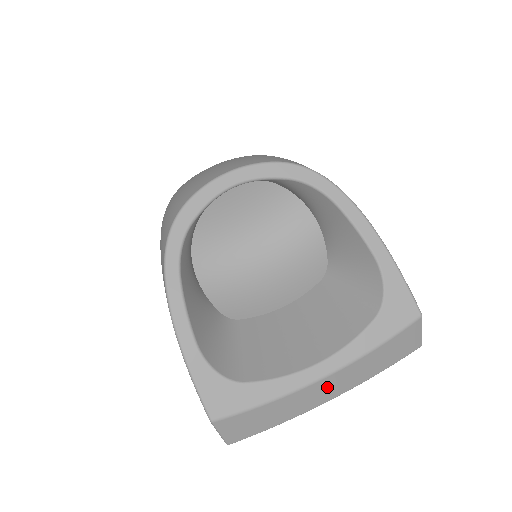
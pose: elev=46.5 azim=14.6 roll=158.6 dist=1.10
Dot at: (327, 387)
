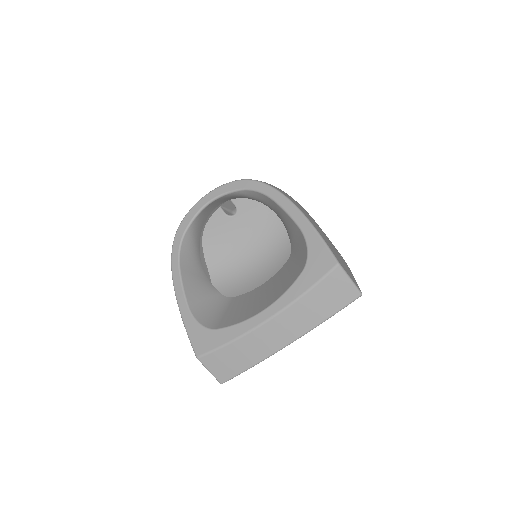
Dot at: (276, 330)
